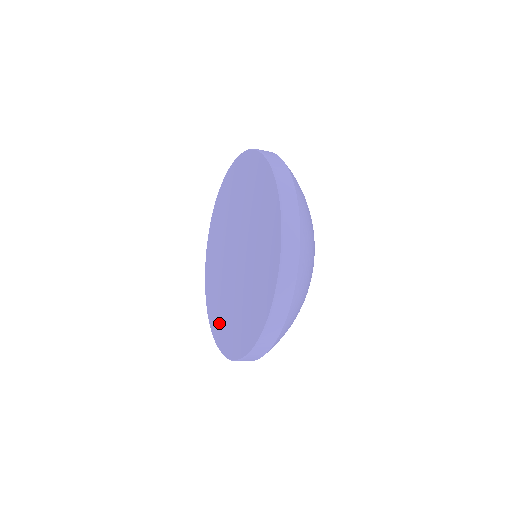
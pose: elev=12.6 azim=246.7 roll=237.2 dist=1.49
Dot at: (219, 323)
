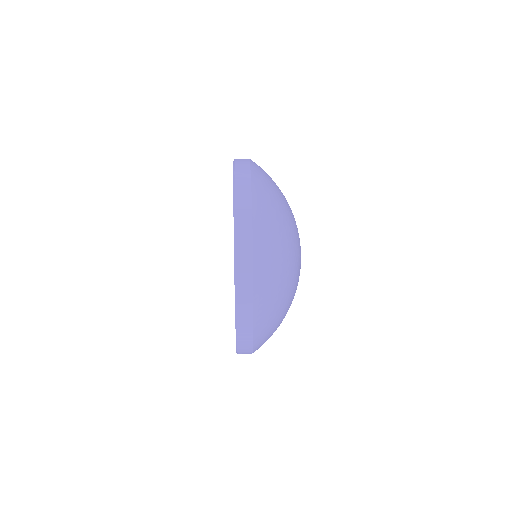
Dot at: occluded
